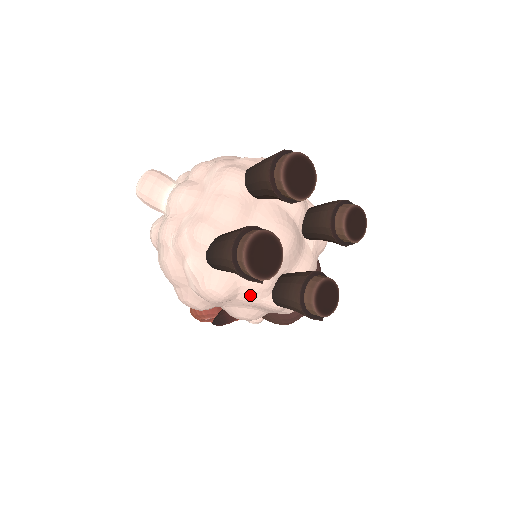
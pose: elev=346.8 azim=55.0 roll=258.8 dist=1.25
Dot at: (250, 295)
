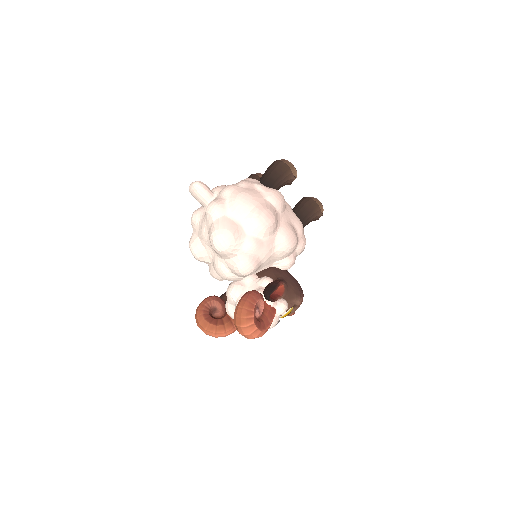
Dot at: (289, 208)
